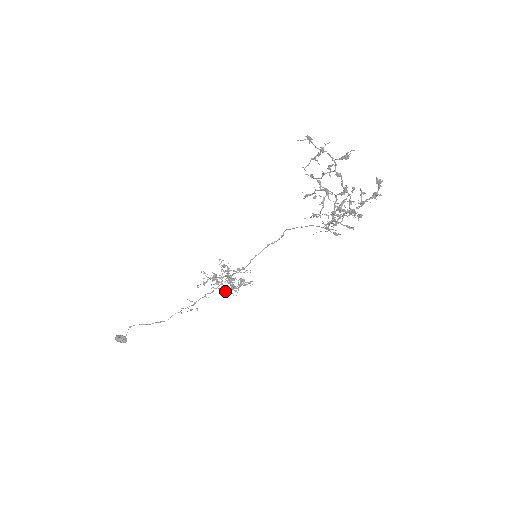
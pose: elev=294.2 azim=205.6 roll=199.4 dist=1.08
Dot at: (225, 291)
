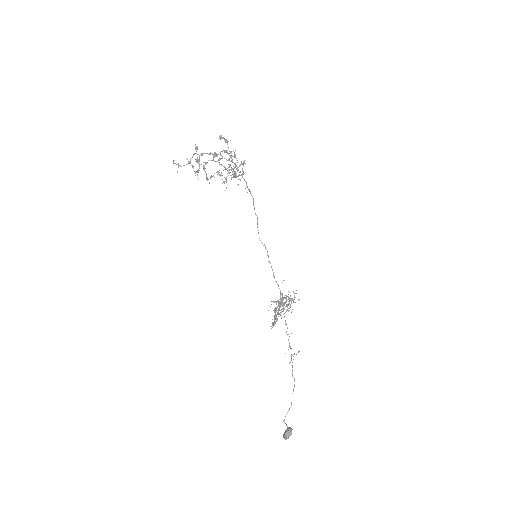
Dot at: (286, 310)
